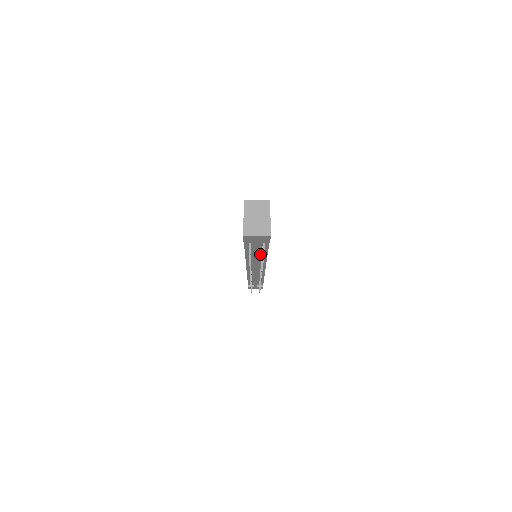
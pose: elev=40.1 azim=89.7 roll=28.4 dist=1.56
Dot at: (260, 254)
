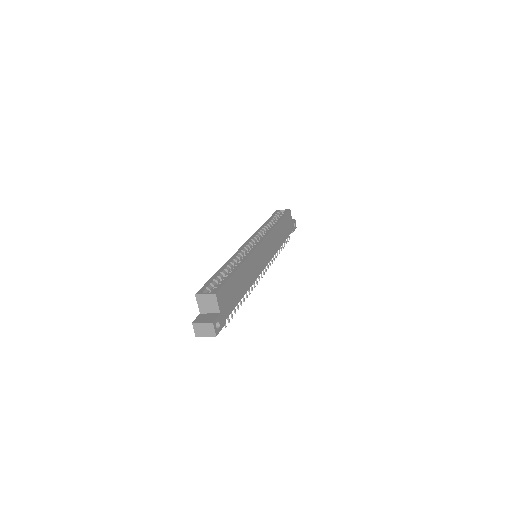
Dot at: occluded
